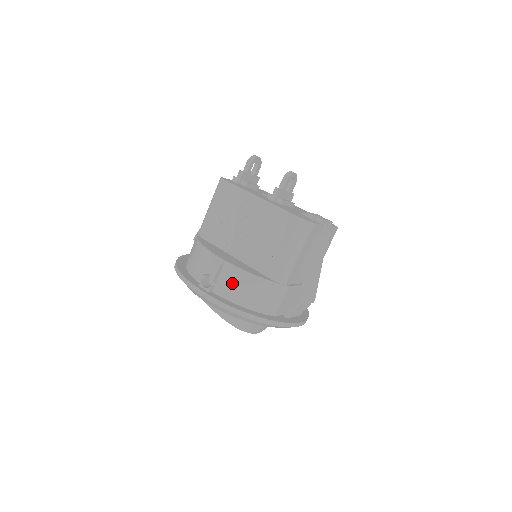
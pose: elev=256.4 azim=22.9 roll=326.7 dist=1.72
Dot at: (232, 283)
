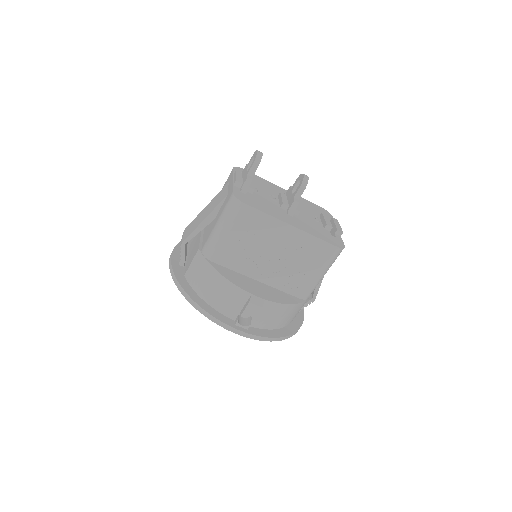
Dot at: (270, 316)
